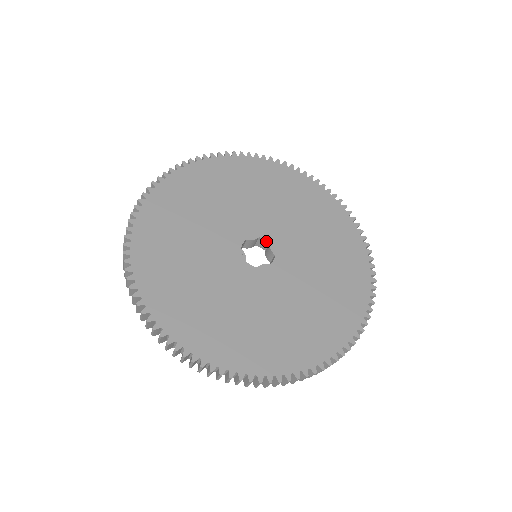
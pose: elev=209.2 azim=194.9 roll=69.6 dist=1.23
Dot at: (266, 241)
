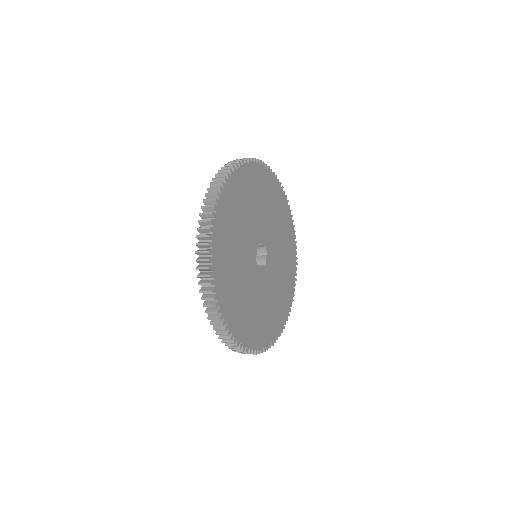
Dot at: (266, 252)
